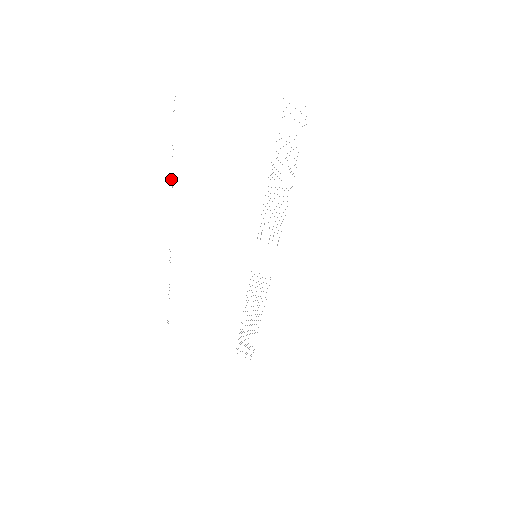
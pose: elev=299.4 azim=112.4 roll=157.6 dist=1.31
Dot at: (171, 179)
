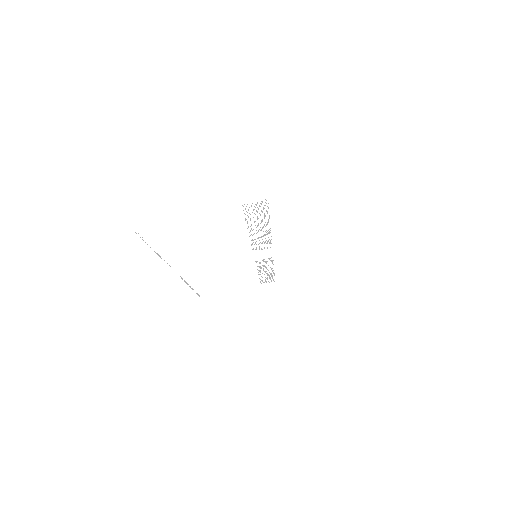
Dot at: occluded
